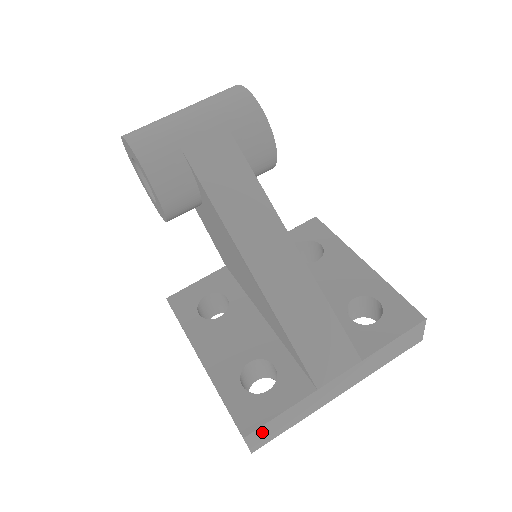
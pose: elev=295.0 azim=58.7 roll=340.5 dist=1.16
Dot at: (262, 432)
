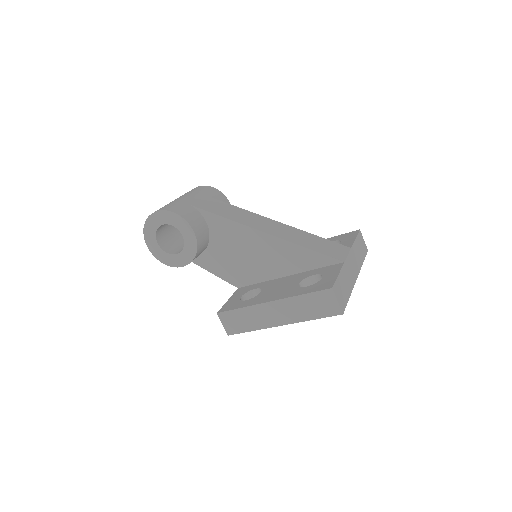
Dot at: (338, 290)
